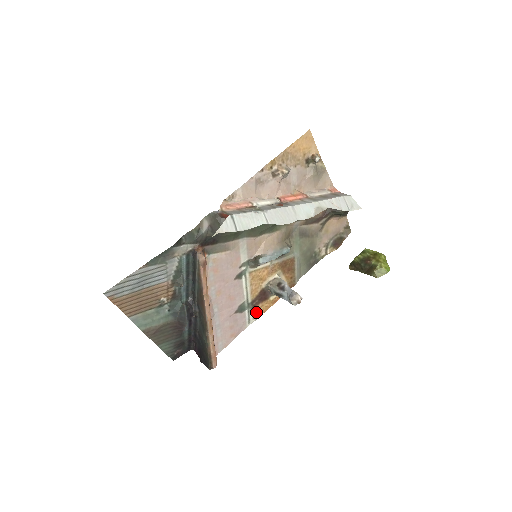
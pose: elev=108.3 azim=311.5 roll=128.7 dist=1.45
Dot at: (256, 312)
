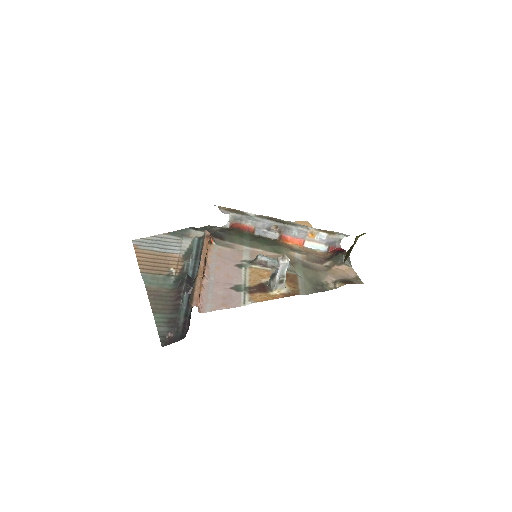
Dot at: (253, 298)
